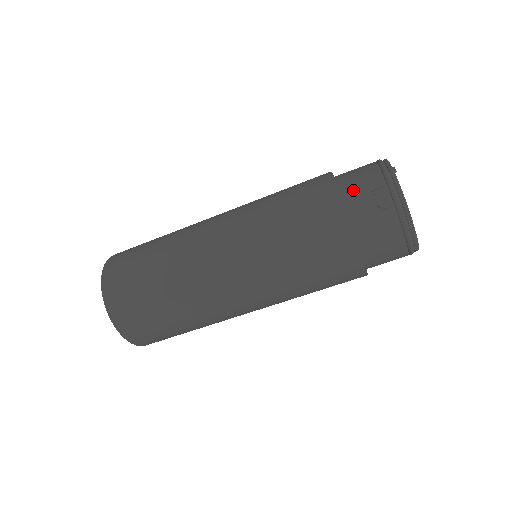
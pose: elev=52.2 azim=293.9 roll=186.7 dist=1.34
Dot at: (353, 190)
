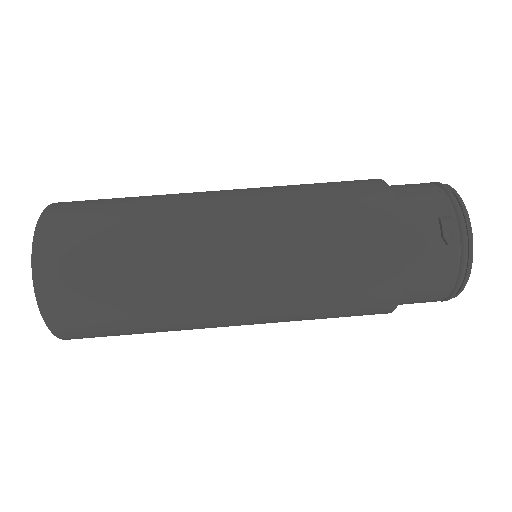
Dot at: (415, 210)
